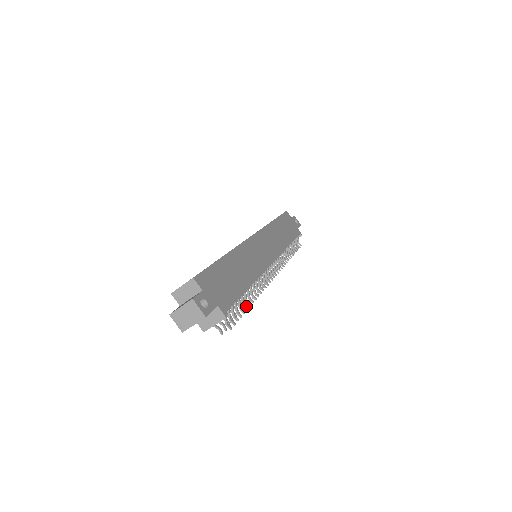
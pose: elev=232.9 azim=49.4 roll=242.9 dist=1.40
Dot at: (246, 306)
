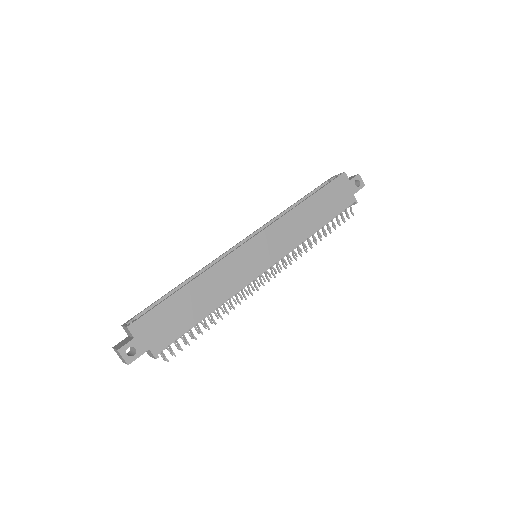
Dot at: occluded
